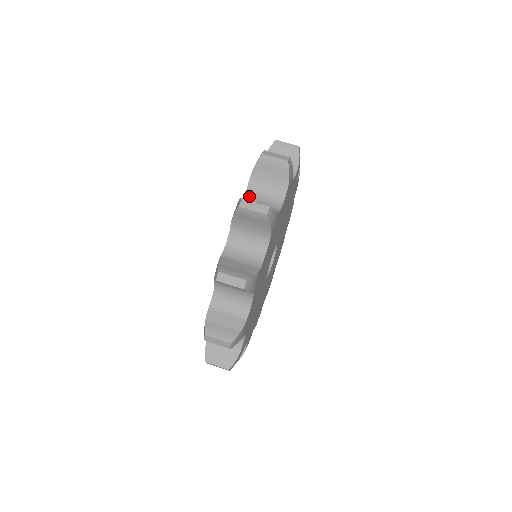
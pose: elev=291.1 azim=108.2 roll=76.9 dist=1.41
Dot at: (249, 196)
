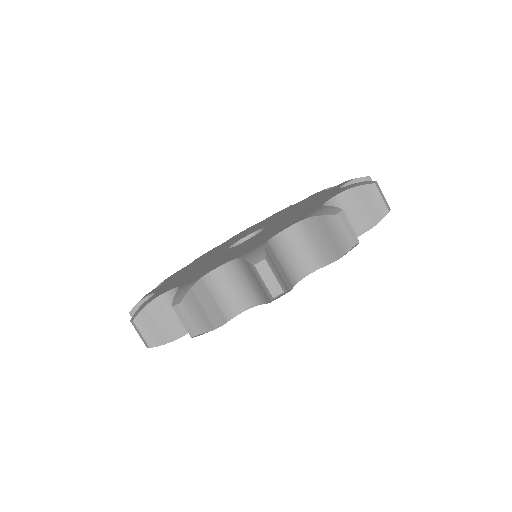
Dot at: (285, 237)
